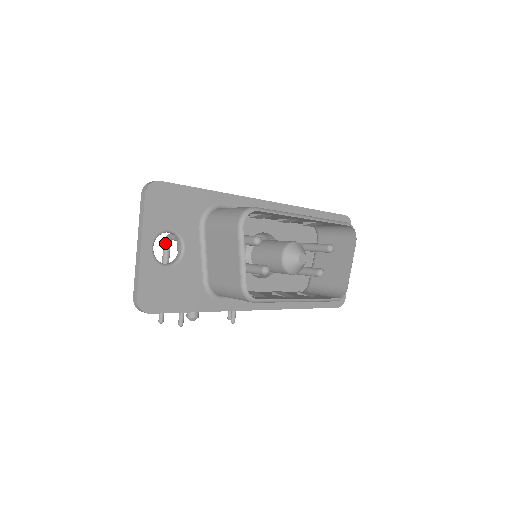
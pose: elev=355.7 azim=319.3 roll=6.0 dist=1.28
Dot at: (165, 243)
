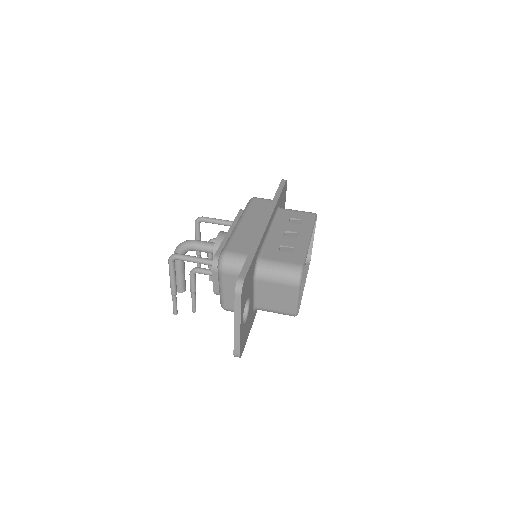
Dot at: (172, 262)
